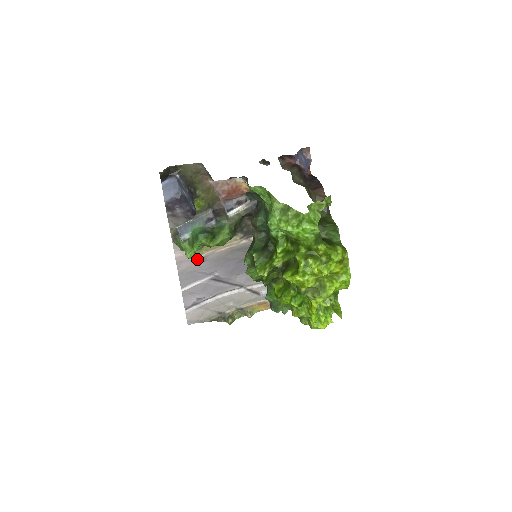
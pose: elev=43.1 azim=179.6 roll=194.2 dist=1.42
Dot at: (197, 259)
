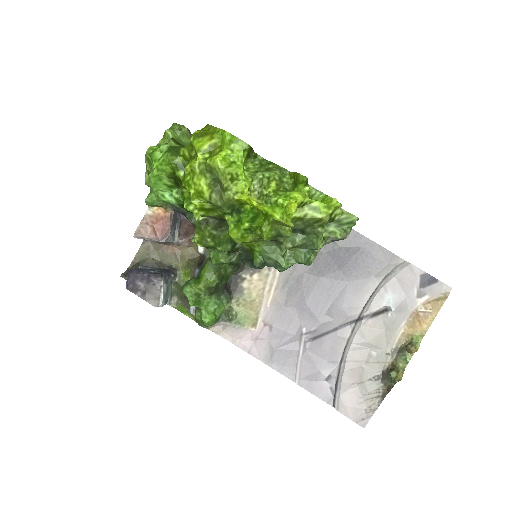
Dot at: (261, 331)
